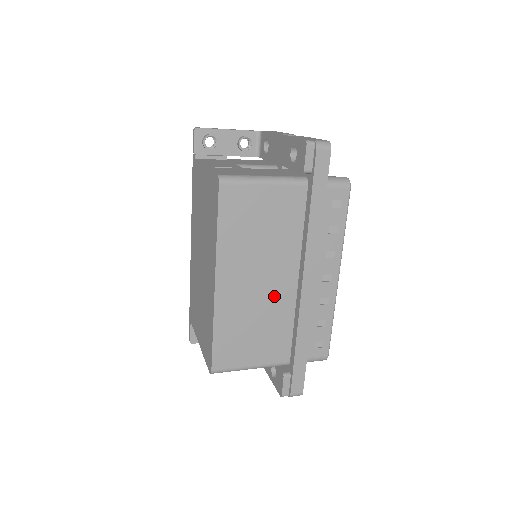
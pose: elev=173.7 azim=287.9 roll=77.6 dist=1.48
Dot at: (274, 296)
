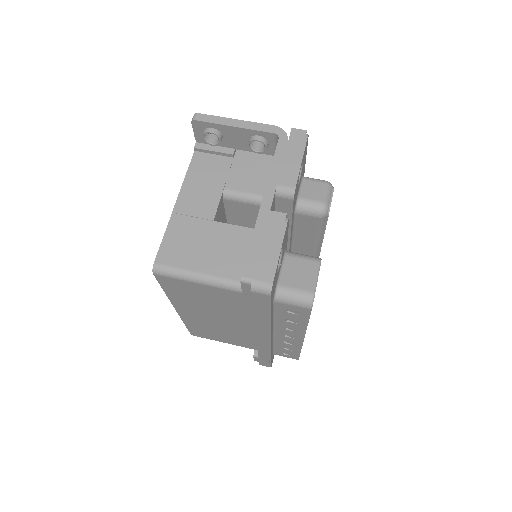
Dot at: (236, 328)
